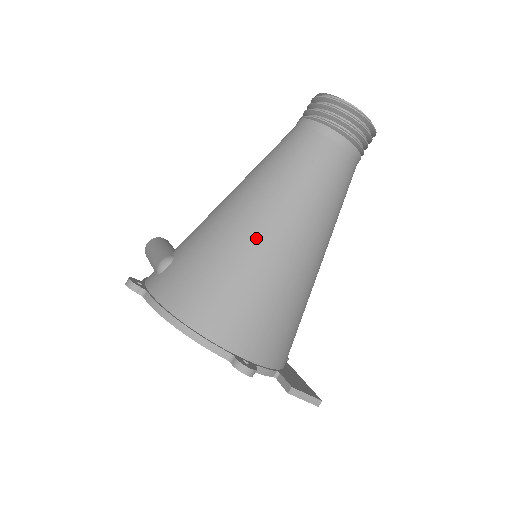
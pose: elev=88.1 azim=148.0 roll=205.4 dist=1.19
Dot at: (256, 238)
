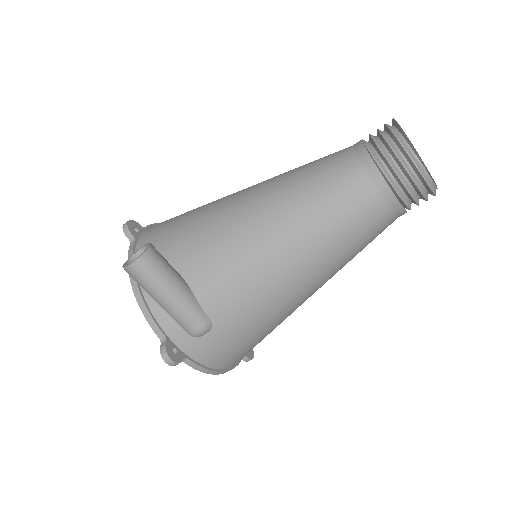
Dot at: occluded
